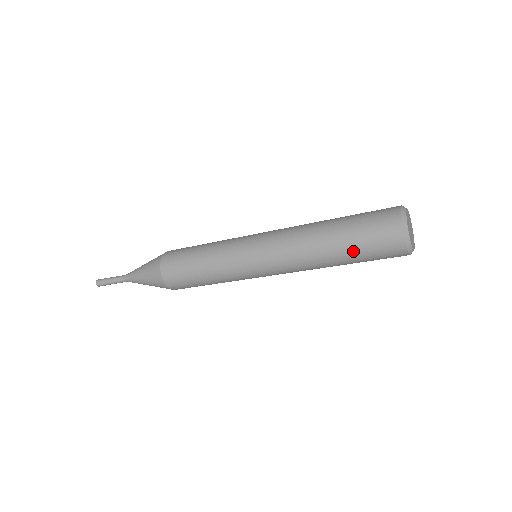
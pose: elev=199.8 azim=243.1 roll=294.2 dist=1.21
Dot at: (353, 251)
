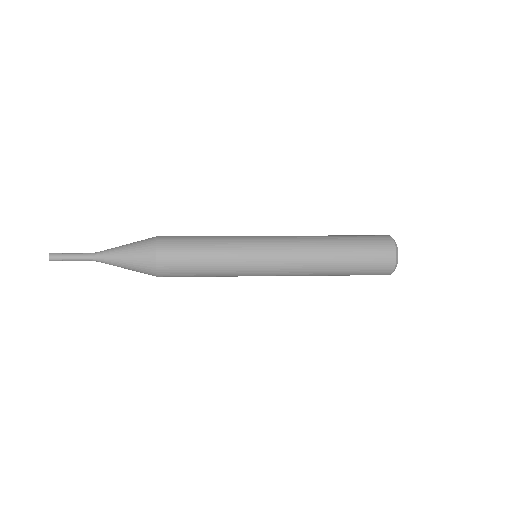
Dot at: (351, 274)
